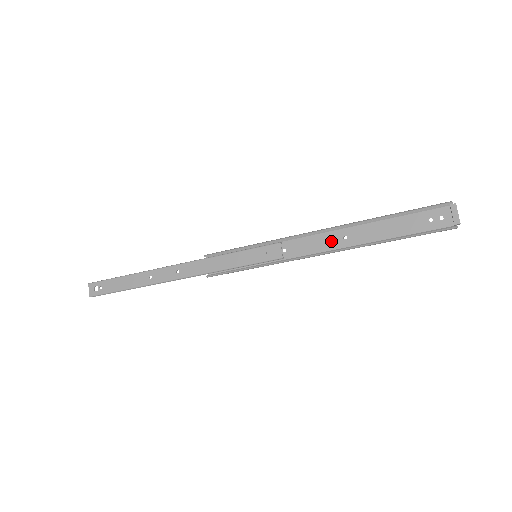
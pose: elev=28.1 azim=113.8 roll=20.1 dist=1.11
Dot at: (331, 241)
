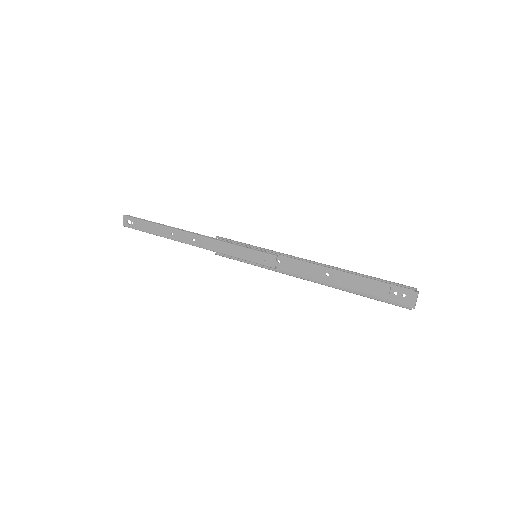
Dot at: (316, 272)
